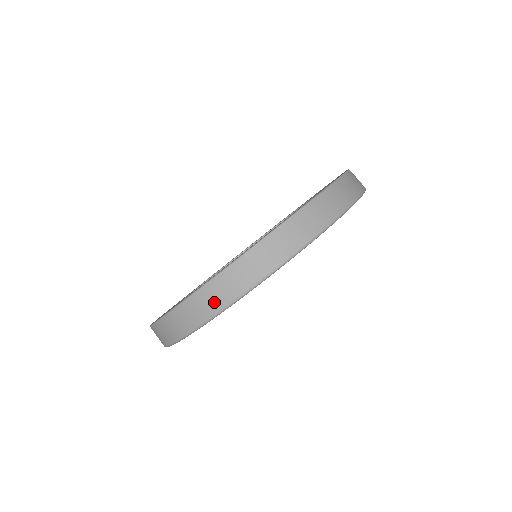
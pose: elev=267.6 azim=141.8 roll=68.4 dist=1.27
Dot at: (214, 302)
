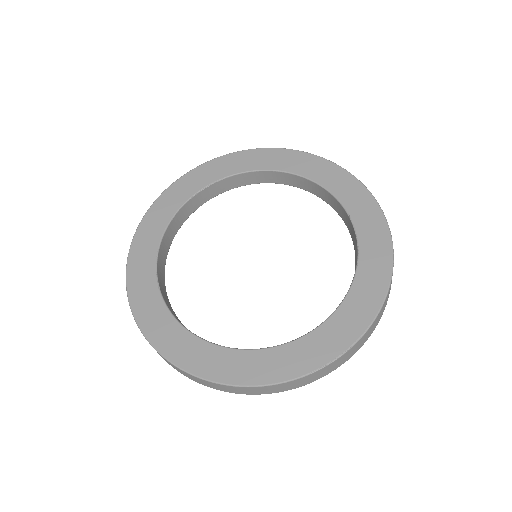
Dot at: (321, 375)
